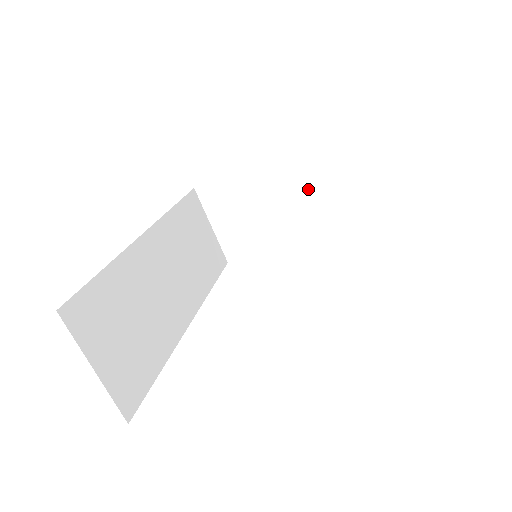
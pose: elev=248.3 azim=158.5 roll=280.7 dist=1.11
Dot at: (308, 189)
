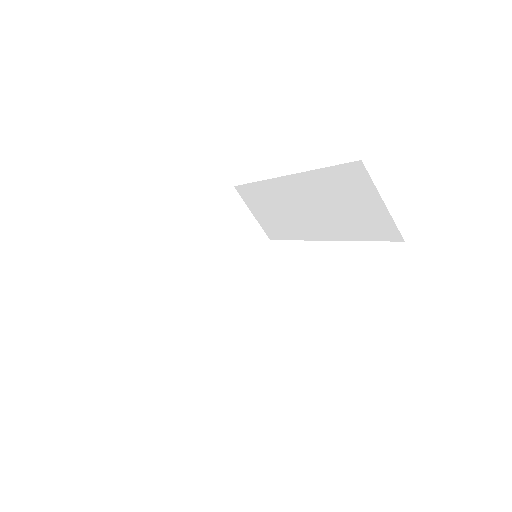
Dot at: (223, 232)
